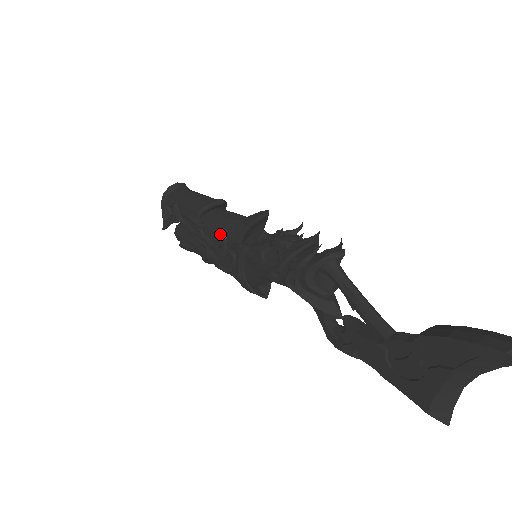
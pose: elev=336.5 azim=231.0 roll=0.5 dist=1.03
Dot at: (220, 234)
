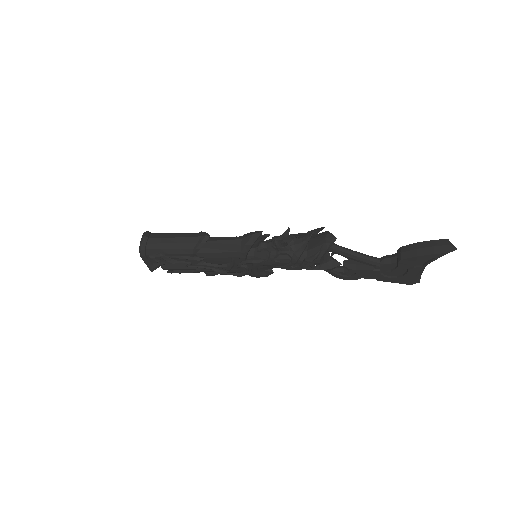
Dot at: (223, 258)
